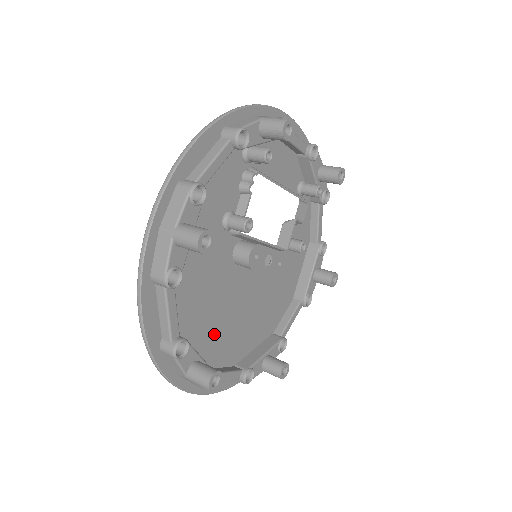
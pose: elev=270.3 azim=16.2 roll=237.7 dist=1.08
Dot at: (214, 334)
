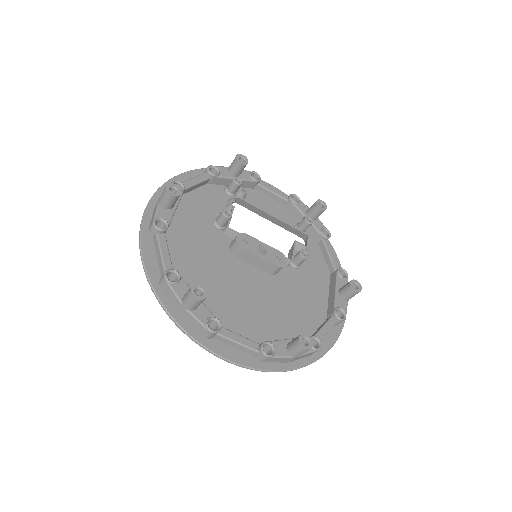
Dot at: (221, 302)
